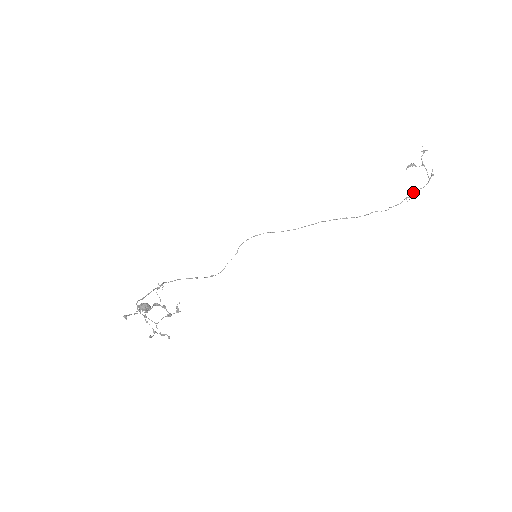
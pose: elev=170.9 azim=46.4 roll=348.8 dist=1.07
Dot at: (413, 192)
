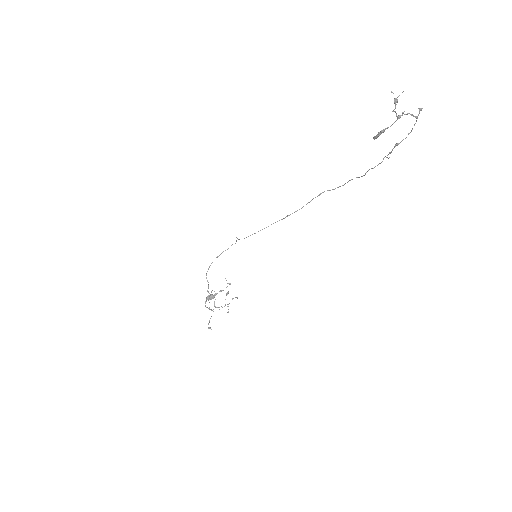
Dot at: occluded
